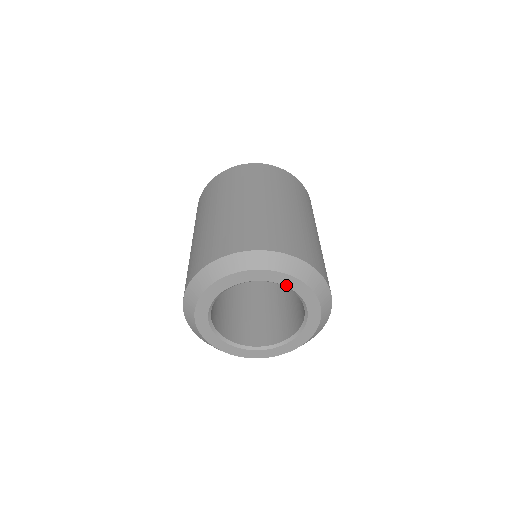
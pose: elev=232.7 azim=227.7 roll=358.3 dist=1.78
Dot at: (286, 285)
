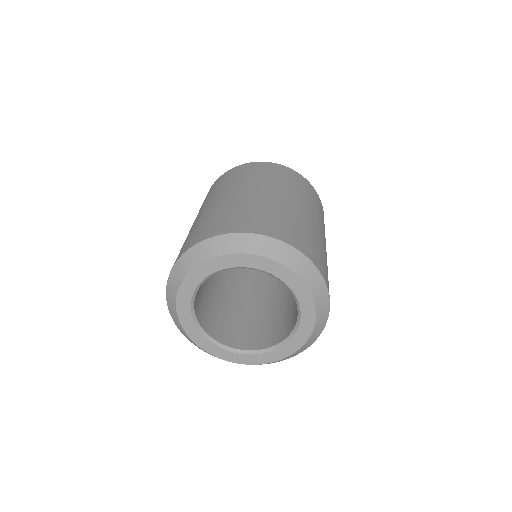
Dot at: (302, 310)
